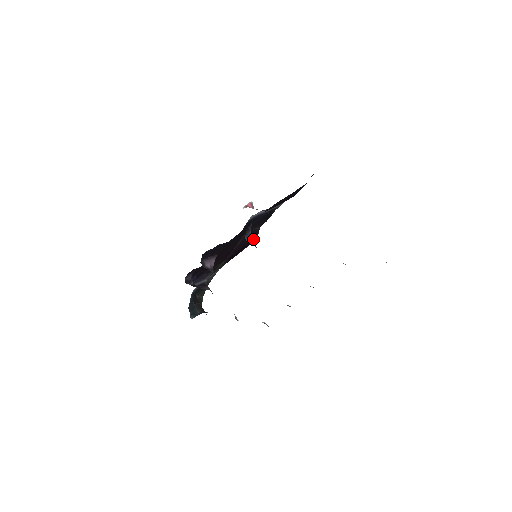
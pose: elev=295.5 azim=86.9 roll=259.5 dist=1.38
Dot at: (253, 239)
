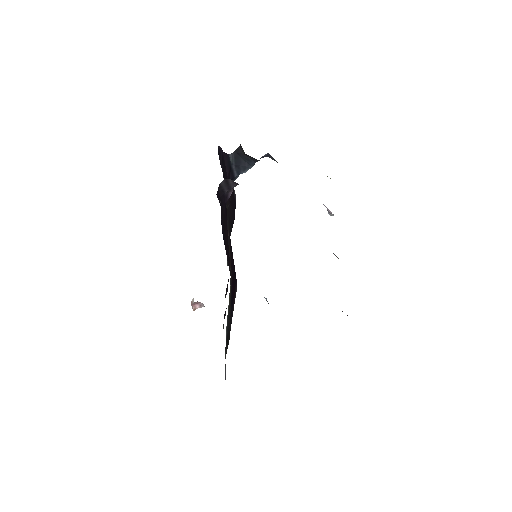
Dot at: occluded
